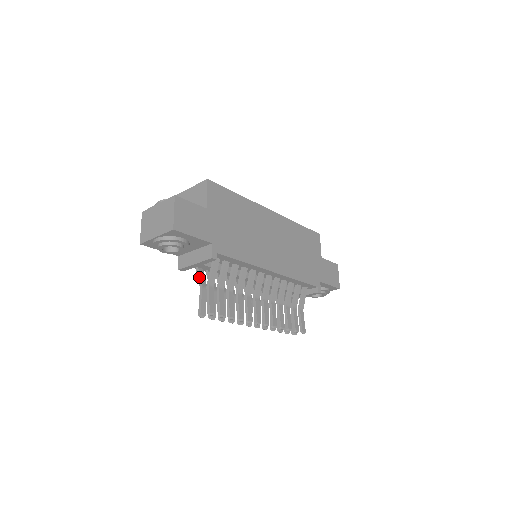
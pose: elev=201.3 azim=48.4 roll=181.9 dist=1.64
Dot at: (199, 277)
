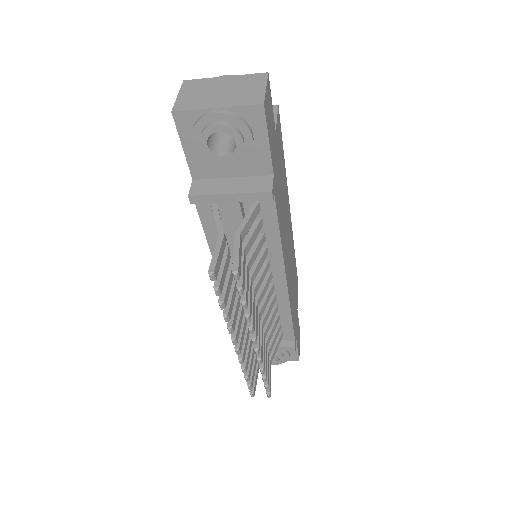
Dot at: (219, 221)
